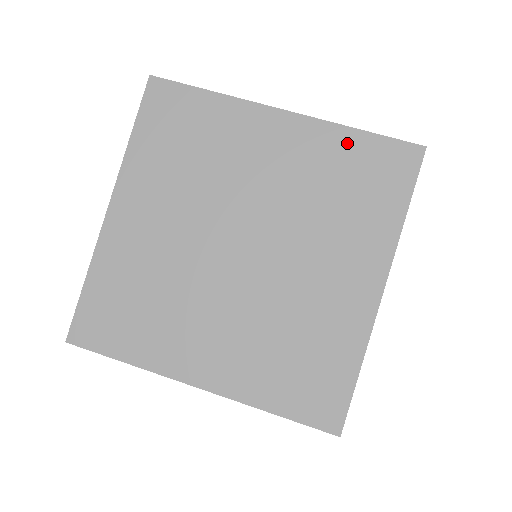
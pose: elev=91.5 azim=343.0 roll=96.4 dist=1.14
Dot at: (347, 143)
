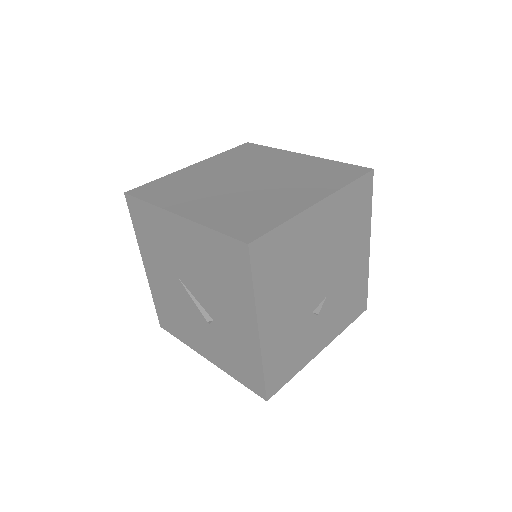
Dot at: (330, 164)
